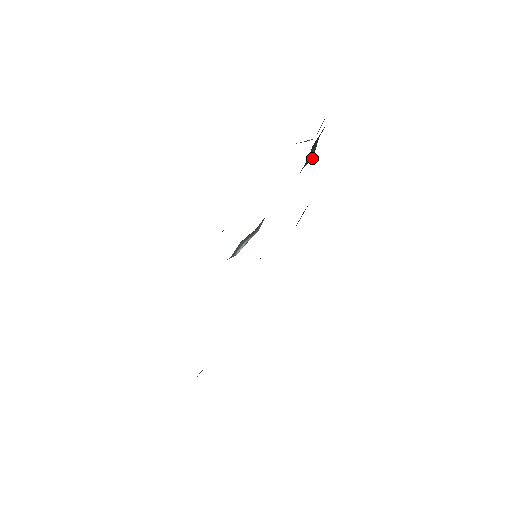
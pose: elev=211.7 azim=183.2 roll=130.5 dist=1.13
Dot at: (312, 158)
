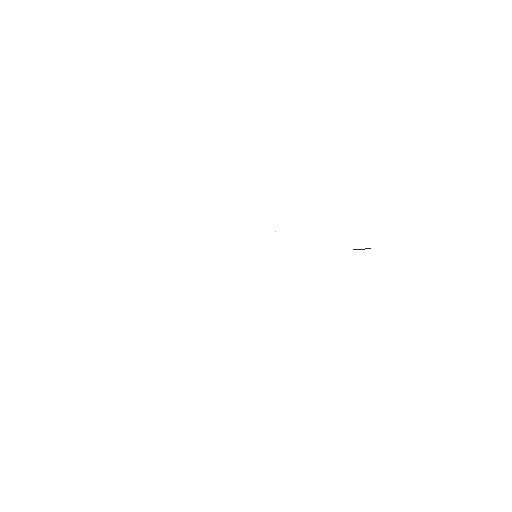
Dot at: occluded
